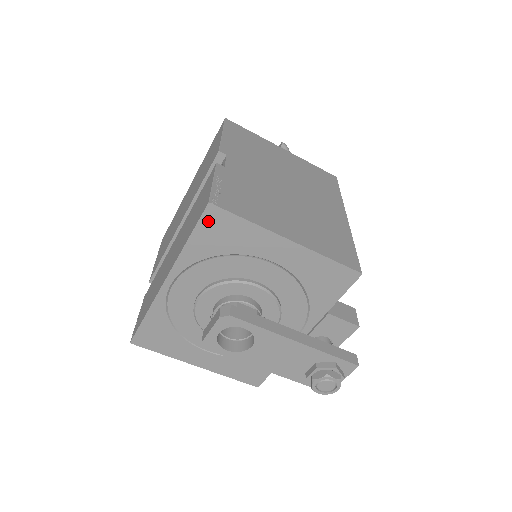
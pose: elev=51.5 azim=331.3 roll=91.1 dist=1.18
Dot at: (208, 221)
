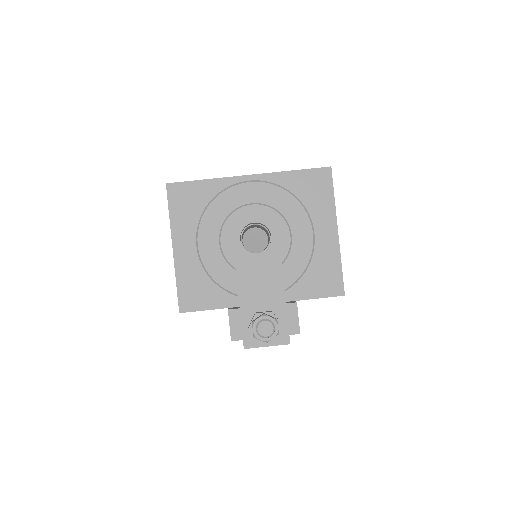
Dot at: (318, 174)
